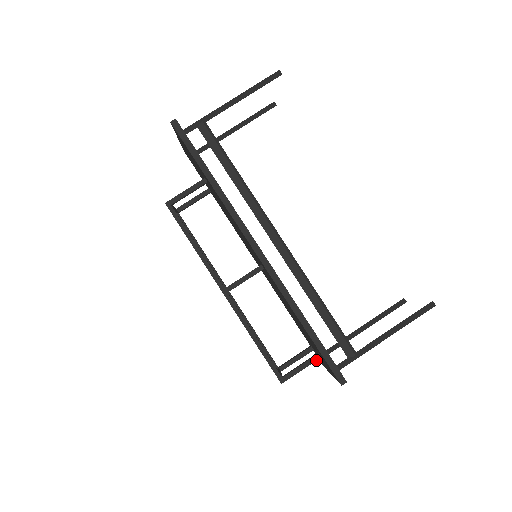
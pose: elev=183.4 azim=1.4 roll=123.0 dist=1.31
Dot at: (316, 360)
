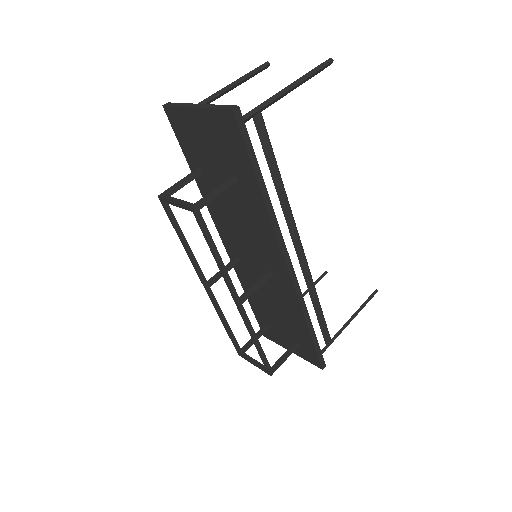
Dot at: (296, 348)
